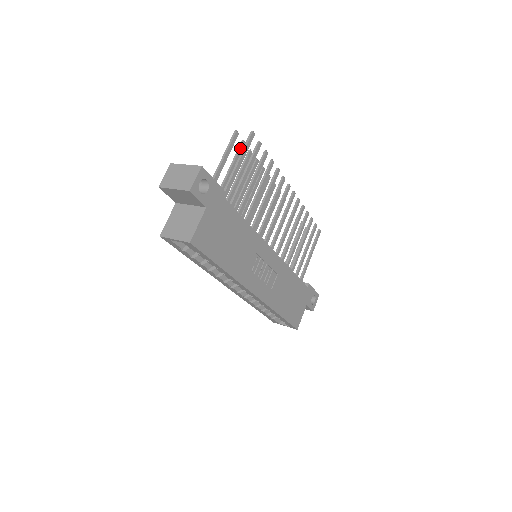
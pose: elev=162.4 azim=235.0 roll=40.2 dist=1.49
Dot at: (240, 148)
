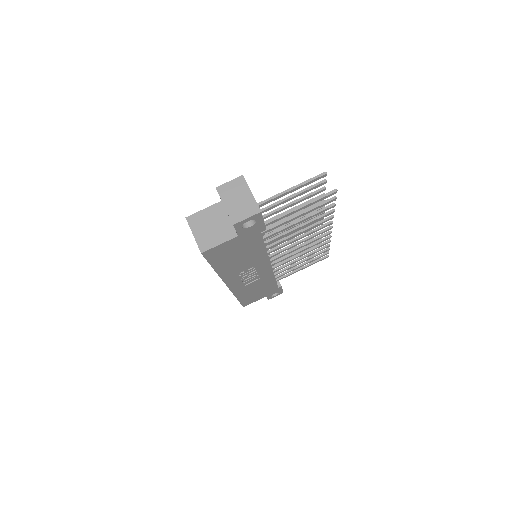
Dot at: (317, 185)
